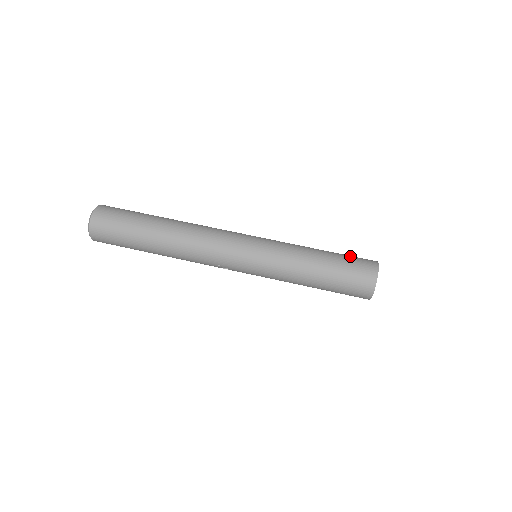
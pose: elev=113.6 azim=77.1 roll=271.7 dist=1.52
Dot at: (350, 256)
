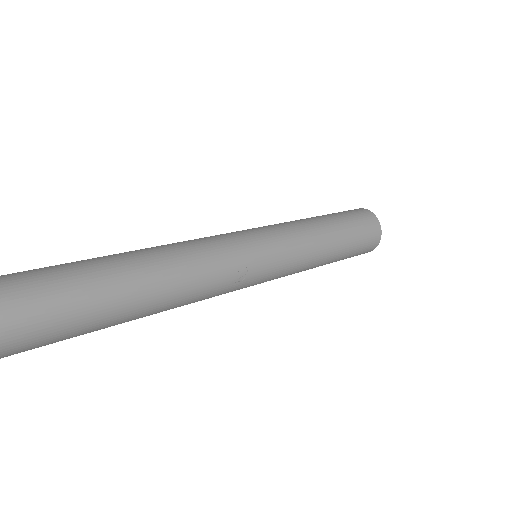
Dot at: occluded
